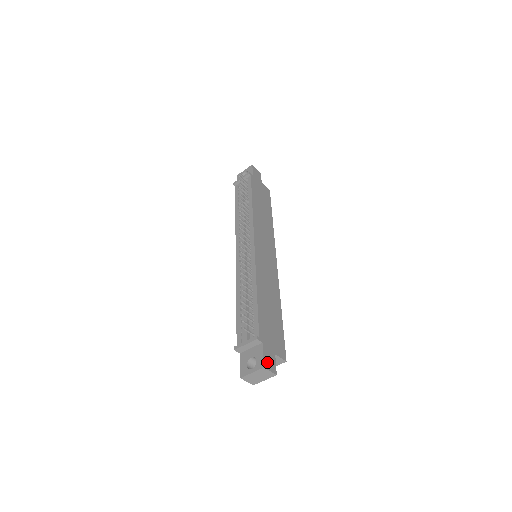
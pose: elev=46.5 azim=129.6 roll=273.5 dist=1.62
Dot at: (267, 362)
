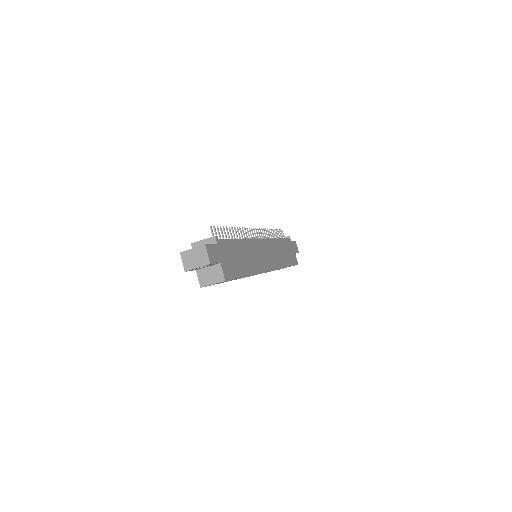
Dot at: (210, 250)
